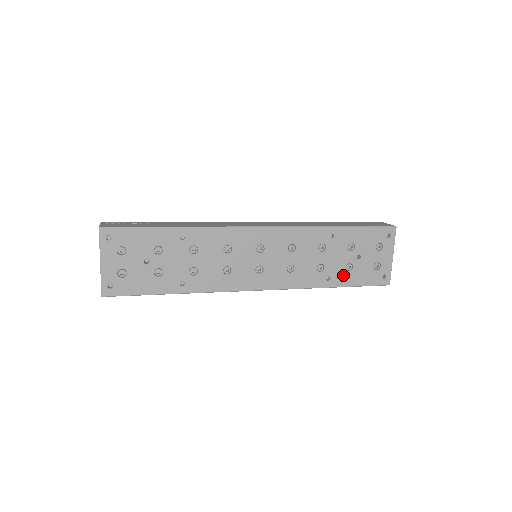
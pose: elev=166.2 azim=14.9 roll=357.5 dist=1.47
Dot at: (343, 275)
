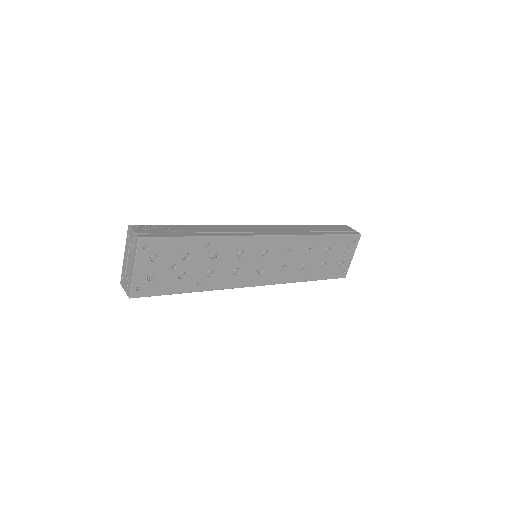
Dot at: (317, 272)
